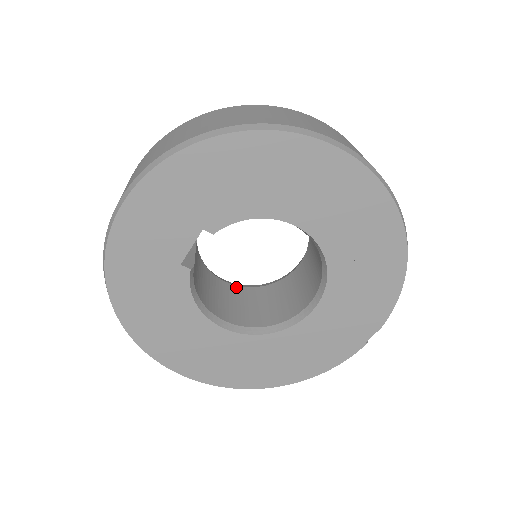
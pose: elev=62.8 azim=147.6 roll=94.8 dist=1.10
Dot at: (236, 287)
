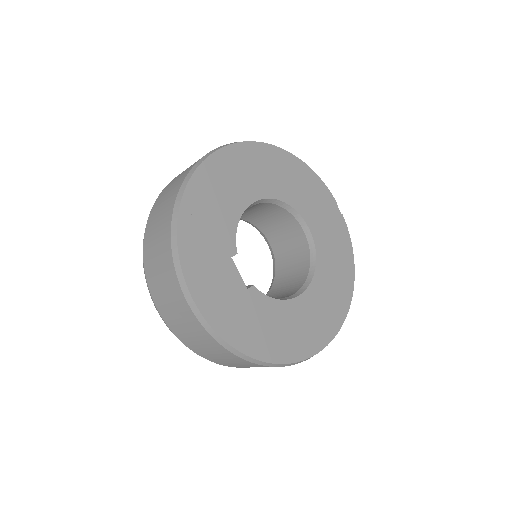
Dot at: (268, 294)
